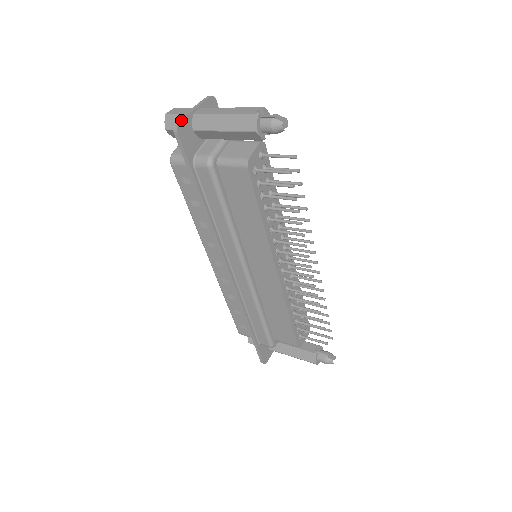
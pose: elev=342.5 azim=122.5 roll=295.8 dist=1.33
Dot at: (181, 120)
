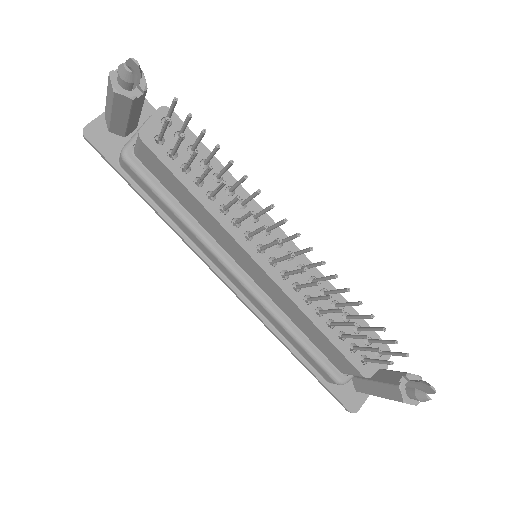
Dot at: (88, 124)
